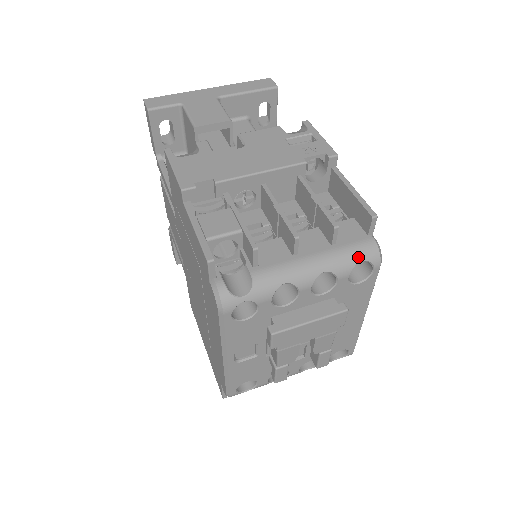
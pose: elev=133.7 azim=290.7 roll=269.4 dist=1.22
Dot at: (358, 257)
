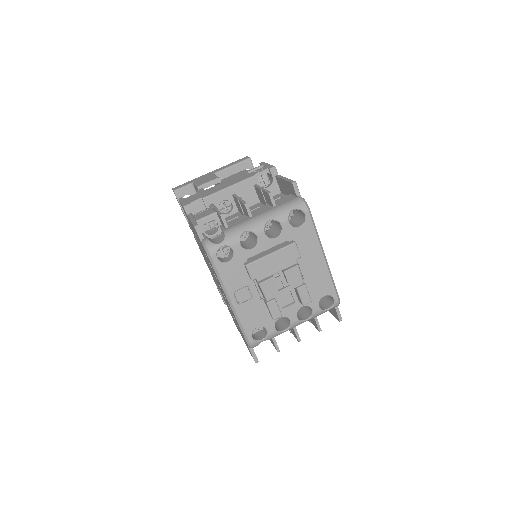
Dot at: (290, 208)
